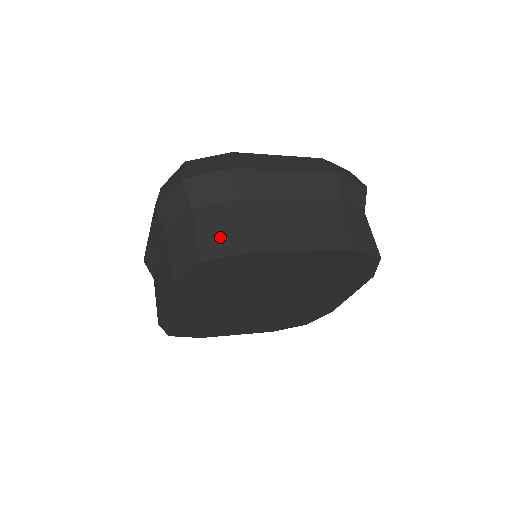
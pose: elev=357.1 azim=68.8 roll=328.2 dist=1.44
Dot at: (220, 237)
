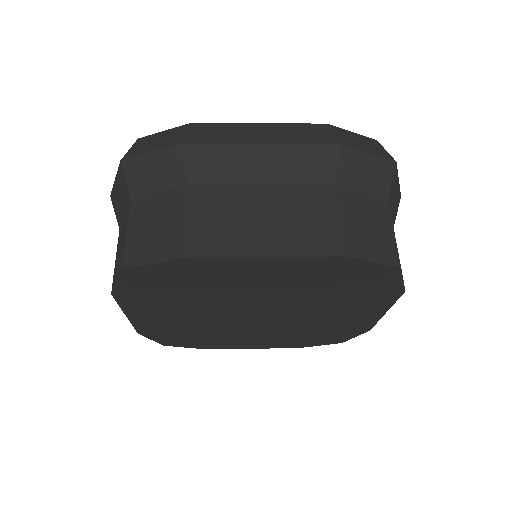
Dot at: (151, 236)
